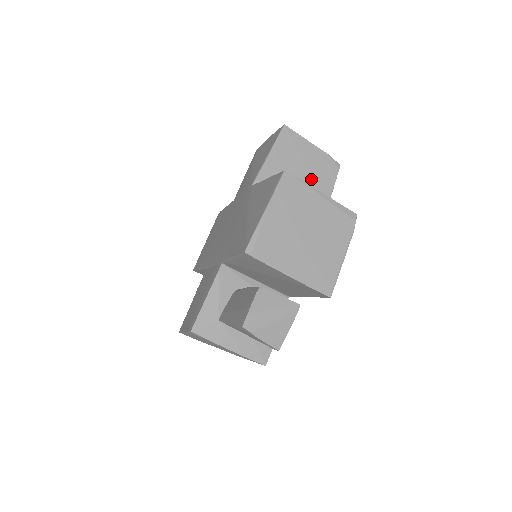
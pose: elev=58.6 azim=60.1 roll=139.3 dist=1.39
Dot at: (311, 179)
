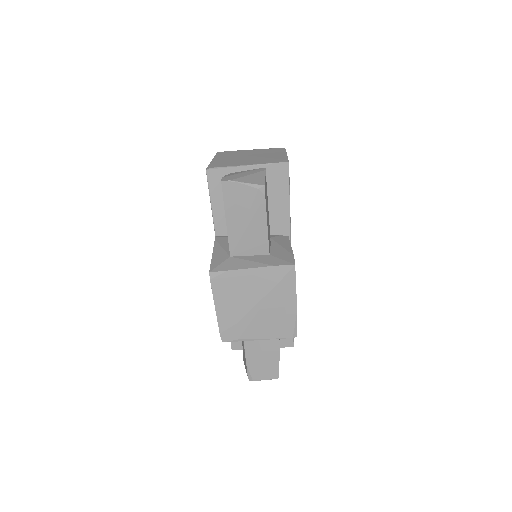
Dot at: occluded
